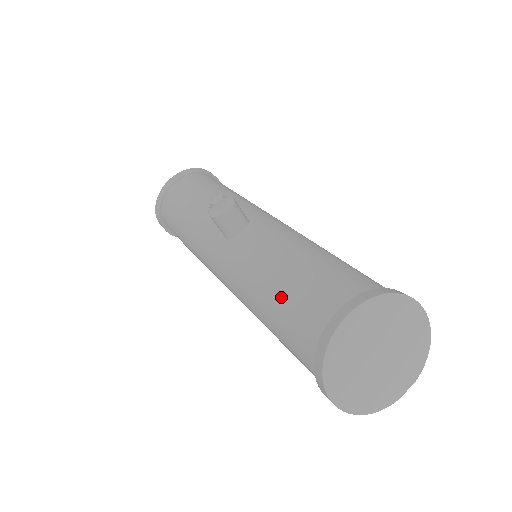
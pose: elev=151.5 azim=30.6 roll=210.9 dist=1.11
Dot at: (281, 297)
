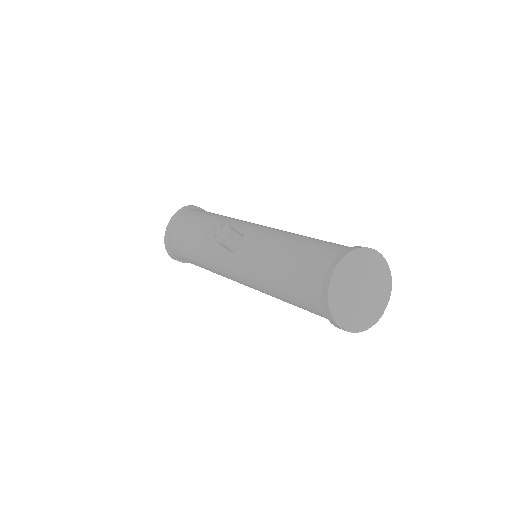
Dot at: (287, 278)
